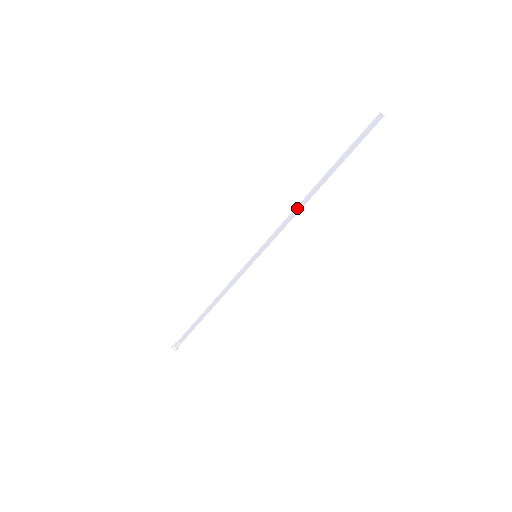
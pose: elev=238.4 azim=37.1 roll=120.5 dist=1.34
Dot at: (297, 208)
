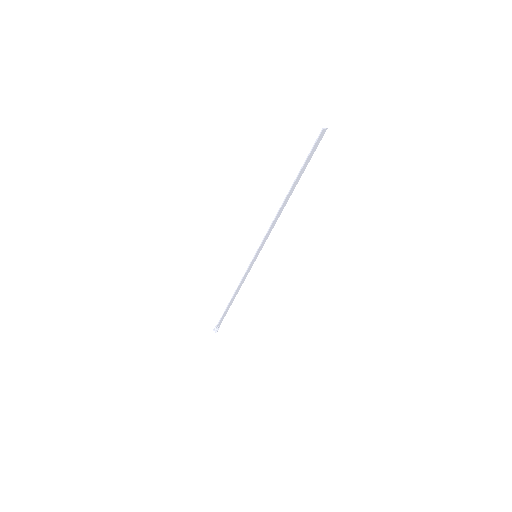
Dot at: (277, 216)
